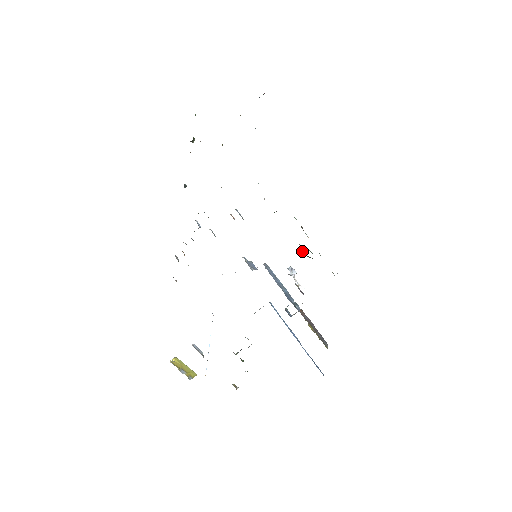
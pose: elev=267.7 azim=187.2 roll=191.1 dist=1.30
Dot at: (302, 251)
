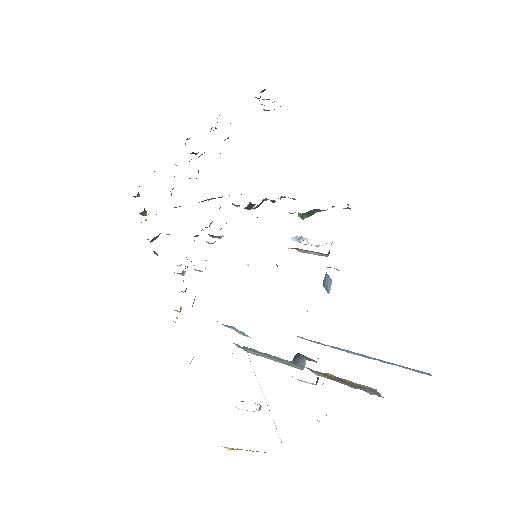
Dot at: (298, 216)
